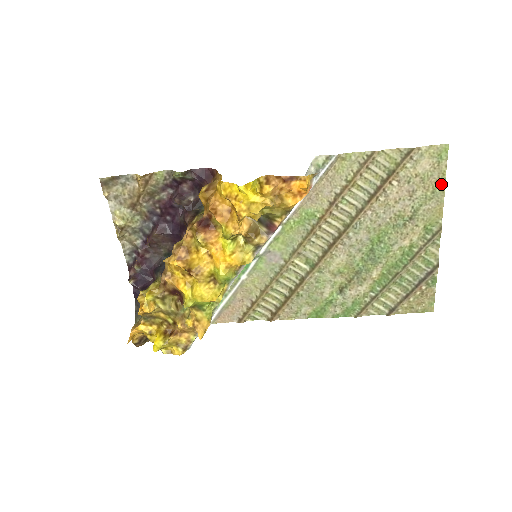
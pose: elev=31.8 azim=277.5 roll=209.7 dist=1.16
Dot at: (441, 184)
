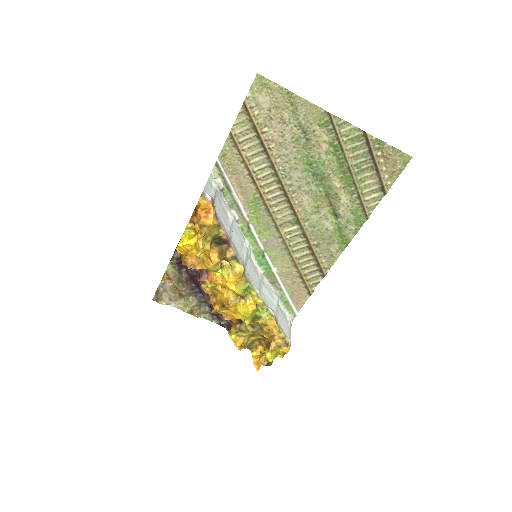
Dot at: (289, 95)
